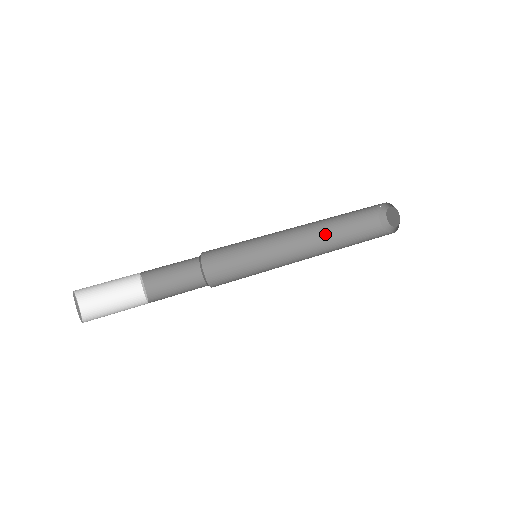
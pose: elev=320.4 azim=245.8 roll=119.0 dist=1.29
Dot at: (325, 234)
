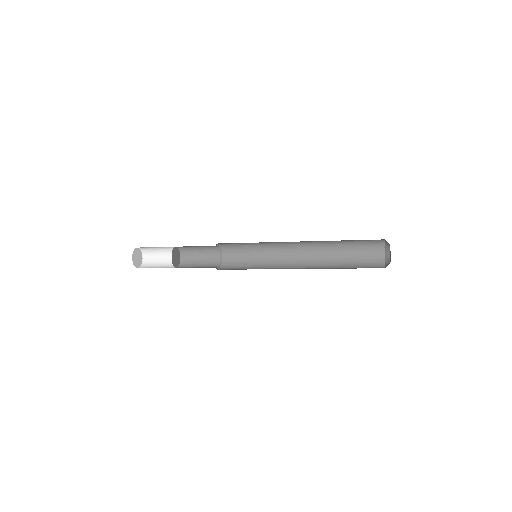
Dot at: (326, 253)
